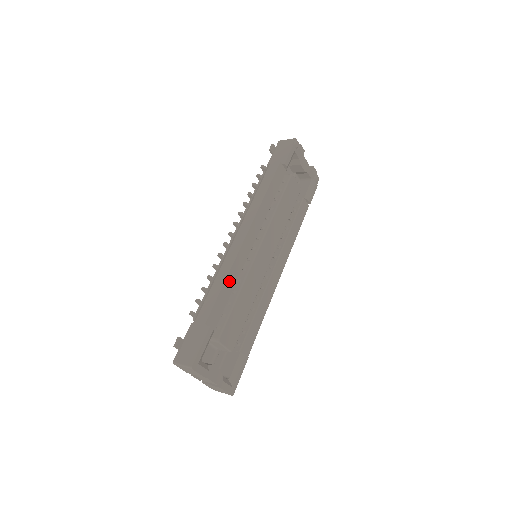
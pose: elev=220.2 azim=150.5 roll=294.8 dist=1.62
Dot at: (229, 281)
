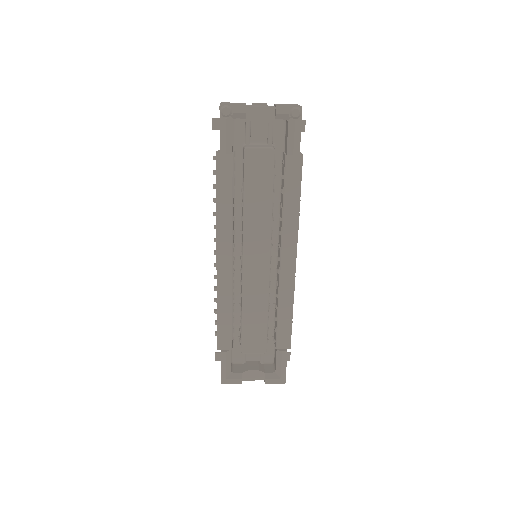
Dot at: (222, 308)
